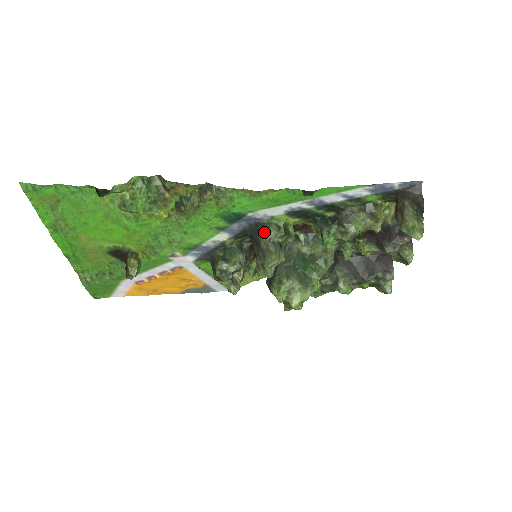
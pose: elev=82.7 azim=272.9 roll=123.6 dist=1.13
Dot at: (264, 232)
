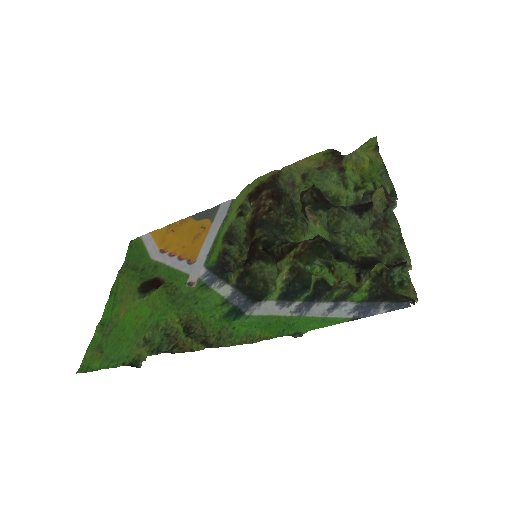
Dot at: occluded
